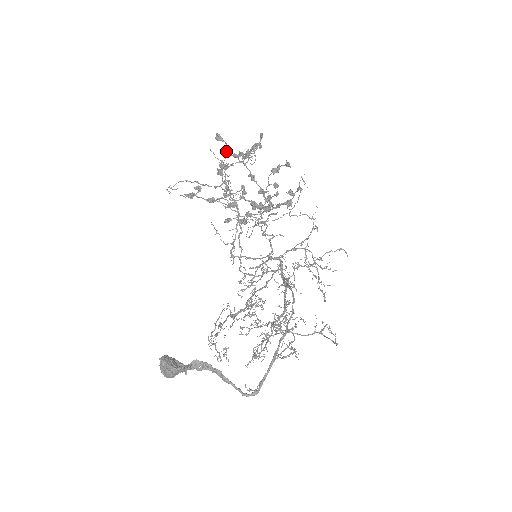
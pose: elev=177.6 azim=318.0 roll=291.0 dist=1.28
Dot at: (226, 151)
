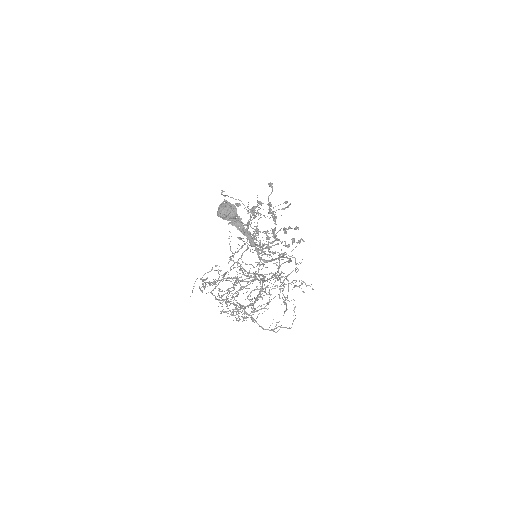
Dot at: (268, 196)
